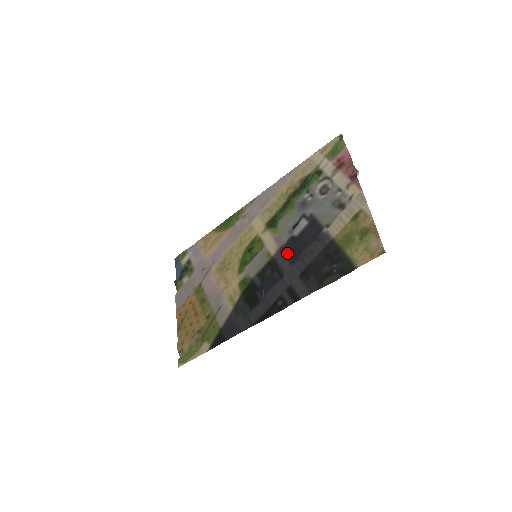
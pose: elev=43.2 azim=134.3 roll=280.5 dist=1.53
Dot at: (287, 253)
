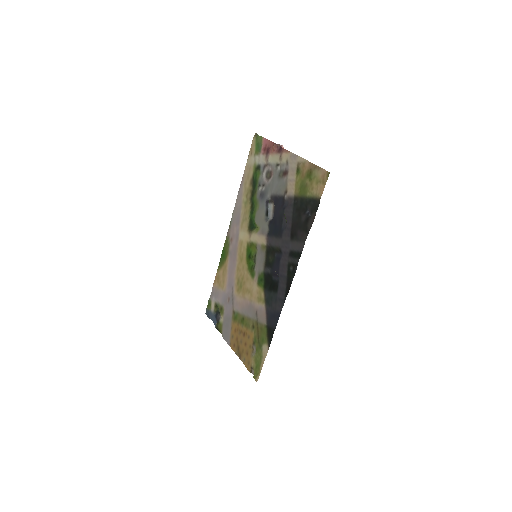
Dot at: (273, 234)
